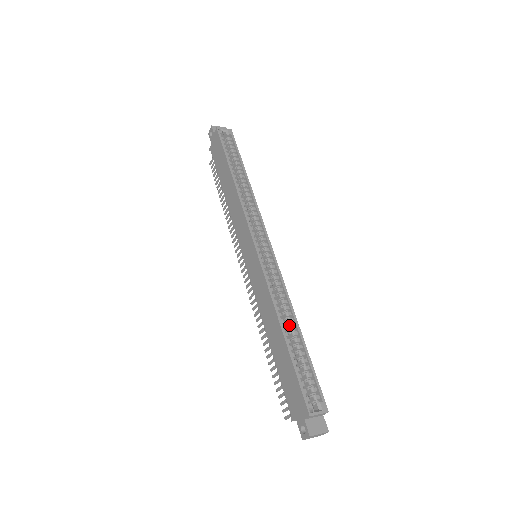
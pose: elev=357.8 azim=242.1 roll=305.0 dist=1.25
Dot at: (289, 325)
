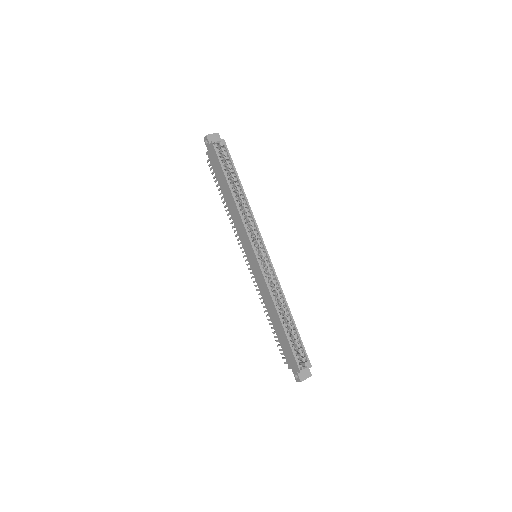
Dot at: (284, 311)
